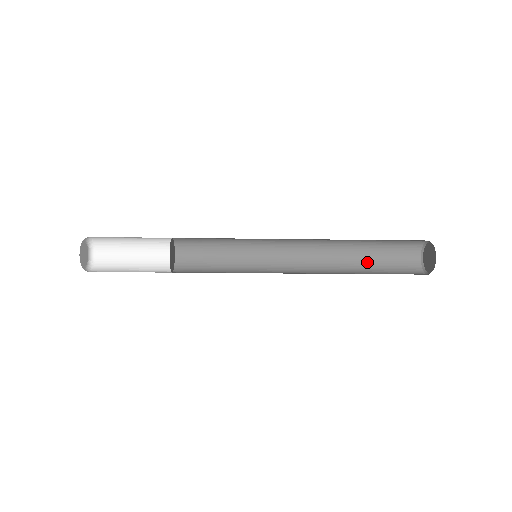
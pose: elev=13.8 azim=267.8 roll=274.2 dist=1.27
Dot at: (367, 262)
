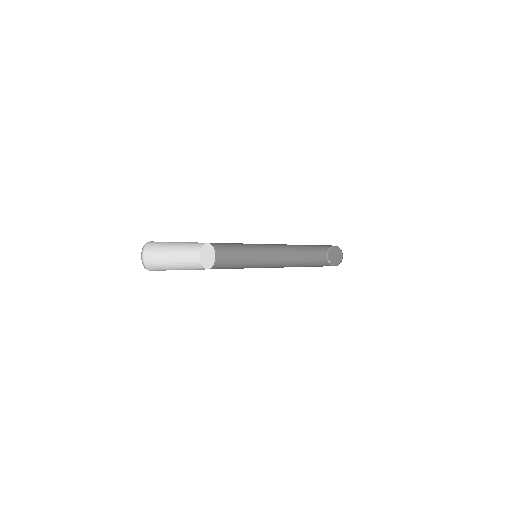
Dot at: (305, 250)
